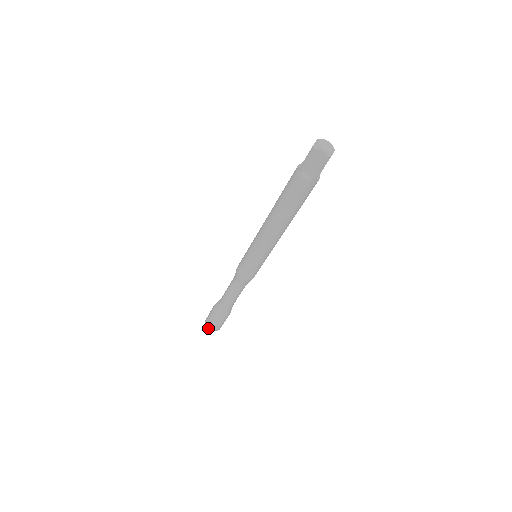
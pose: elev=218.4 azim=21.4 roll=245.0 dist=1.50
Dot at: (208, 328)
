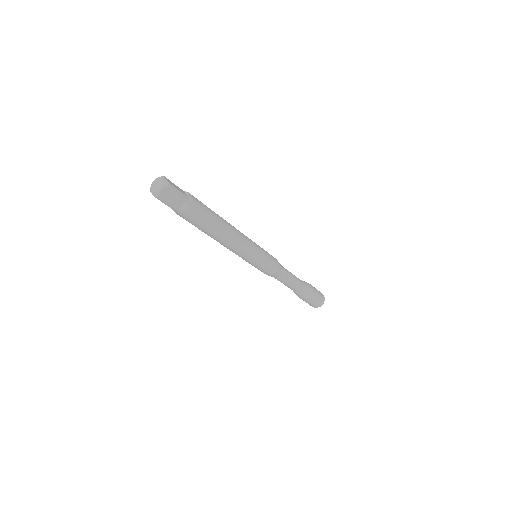
Dot at: occluded
